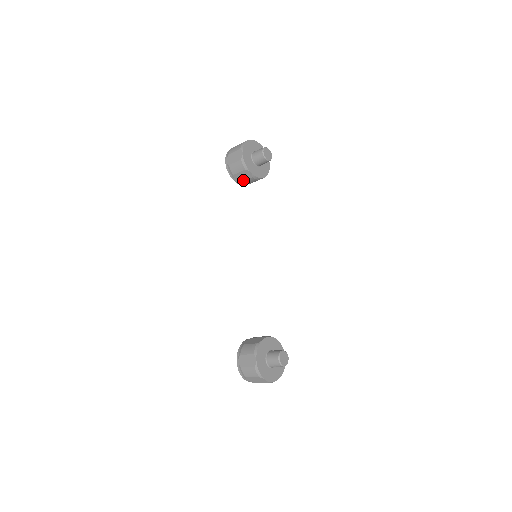
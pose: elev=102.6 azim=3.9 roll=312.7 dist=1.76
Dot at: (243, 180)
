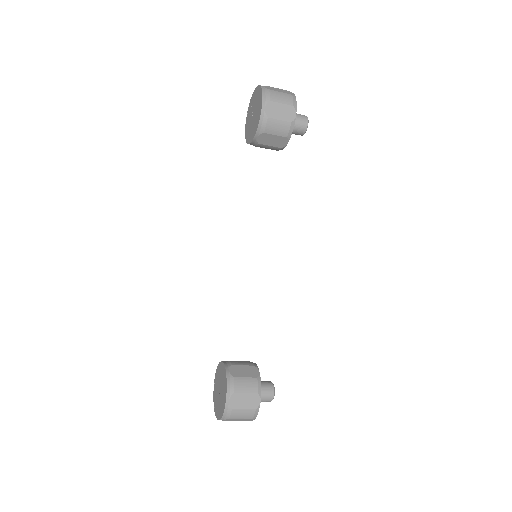
Dot at: (266, 144)
